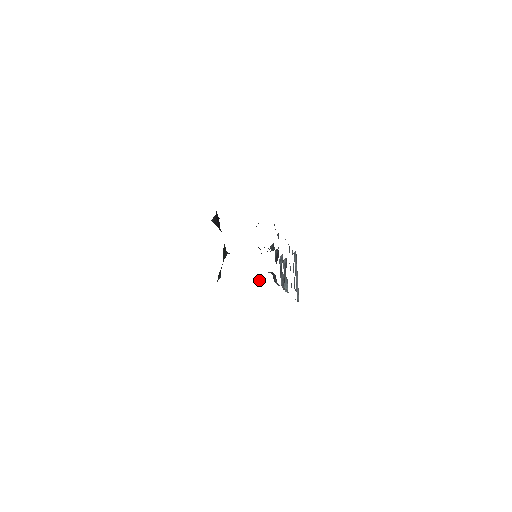
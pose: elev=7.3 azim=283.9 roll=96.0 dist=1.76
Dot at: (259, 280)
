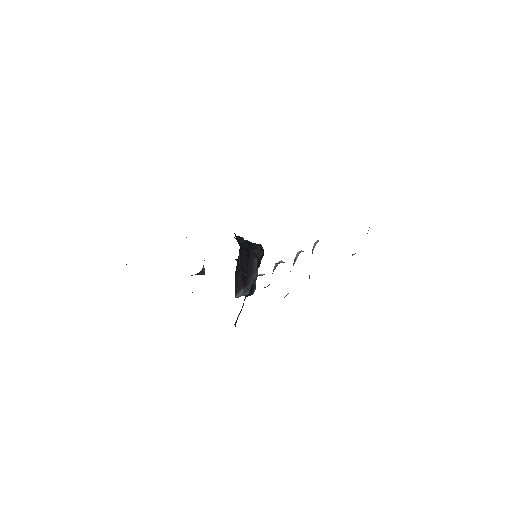
Dot at: occluded
